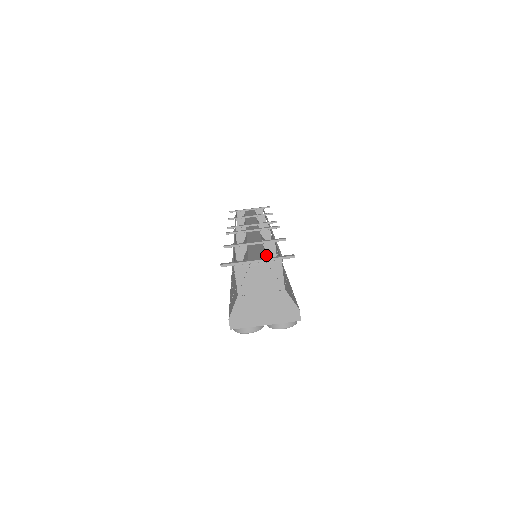
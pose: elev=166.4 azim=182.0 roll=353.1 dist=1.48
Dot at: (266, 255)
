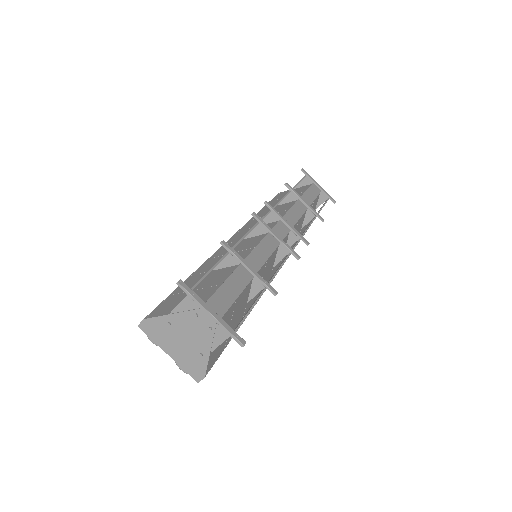
Dot at: (239, 297)
